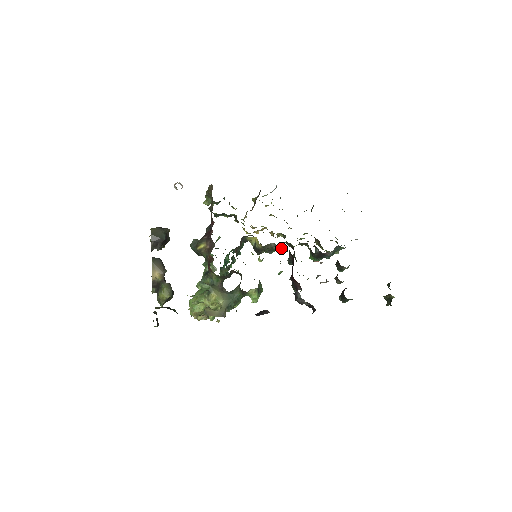
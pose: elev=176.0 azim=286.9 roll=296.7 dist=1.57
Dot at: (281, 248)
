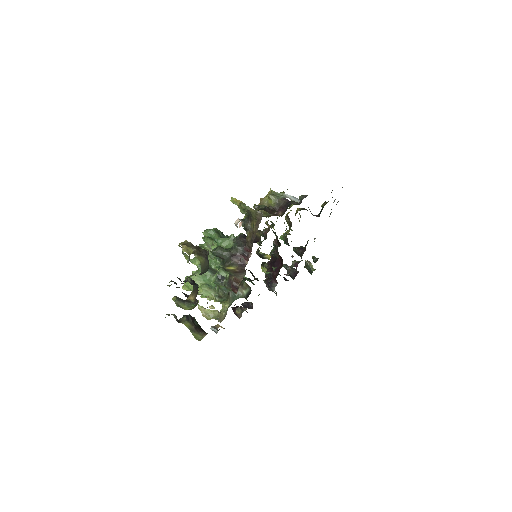
Dot at: occluded
